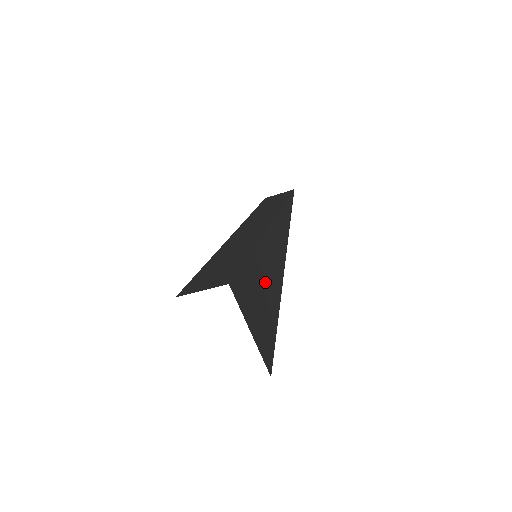
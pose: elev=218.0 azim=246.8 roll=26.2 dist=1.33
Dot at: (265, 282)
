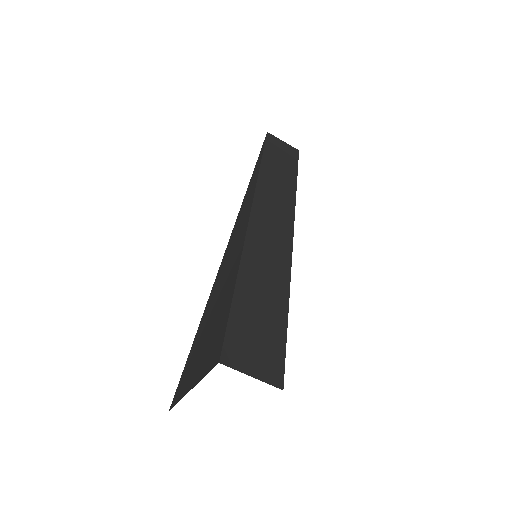
Dot at: occluded
